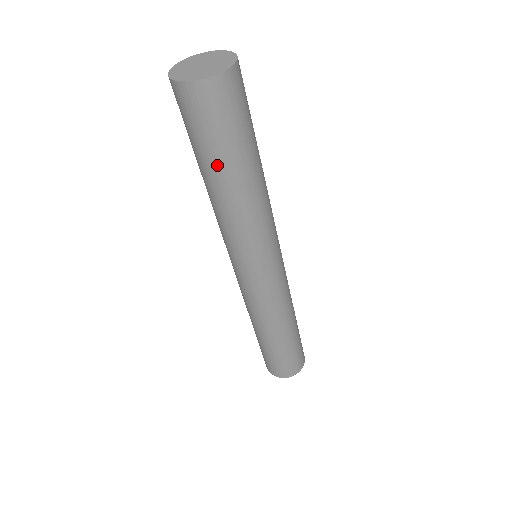
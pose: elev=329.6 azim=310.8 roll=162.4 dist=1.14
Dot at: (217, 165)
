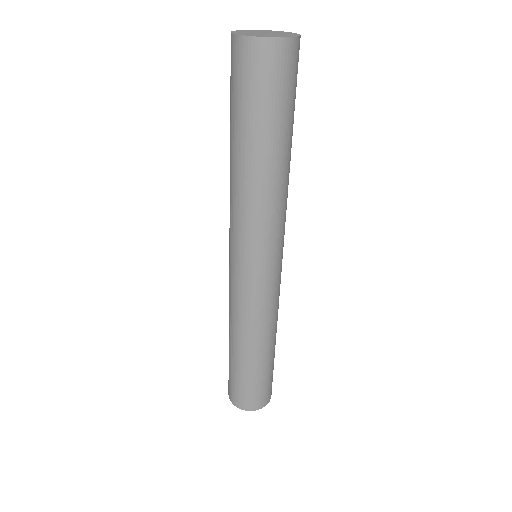
Dot at: (255, 134)
